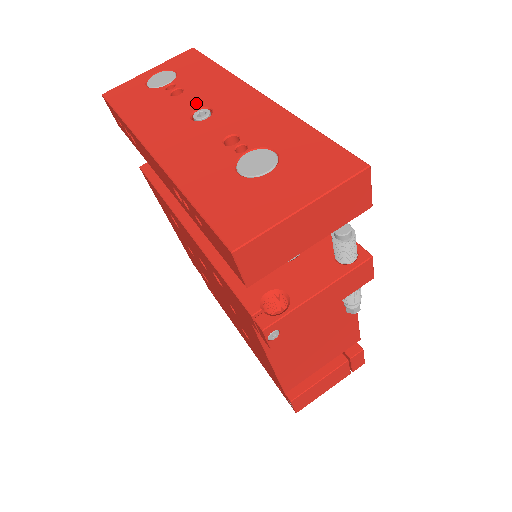
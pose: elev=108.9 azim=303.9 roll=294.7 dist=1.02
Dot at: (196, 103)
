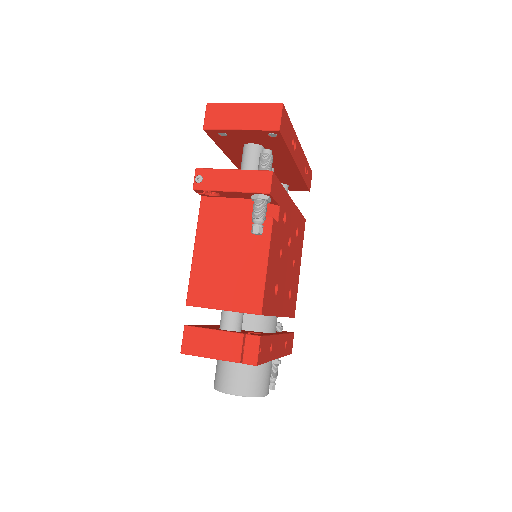
Dot at: occluded
